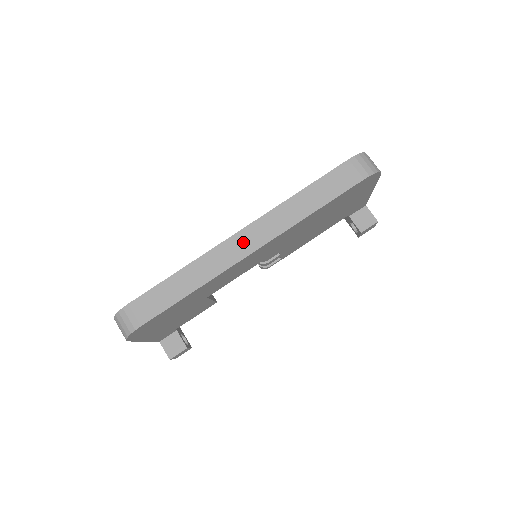
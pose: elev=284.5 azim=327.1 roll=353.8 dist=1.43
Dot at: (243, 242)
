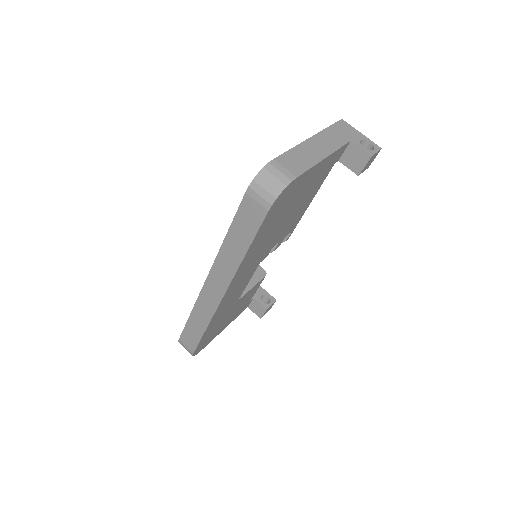
Dot at: (213, 289)
